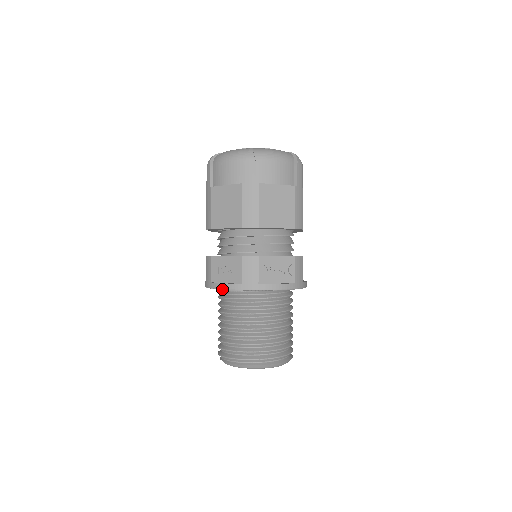
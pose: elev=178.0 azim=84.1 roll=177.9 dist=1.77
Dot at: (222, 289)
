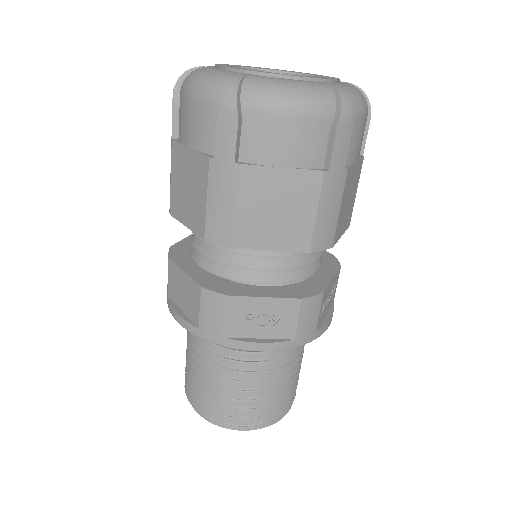
Dot at: occluded
